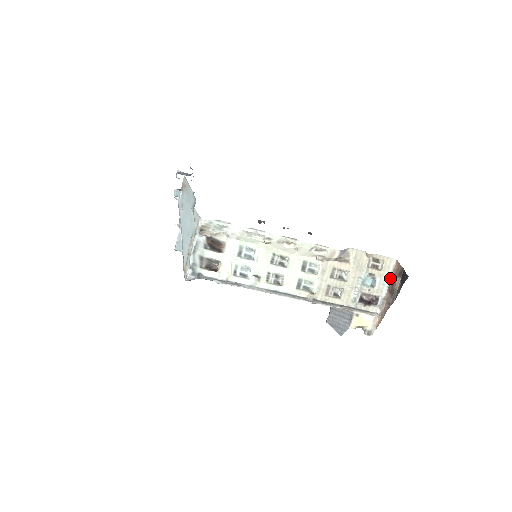
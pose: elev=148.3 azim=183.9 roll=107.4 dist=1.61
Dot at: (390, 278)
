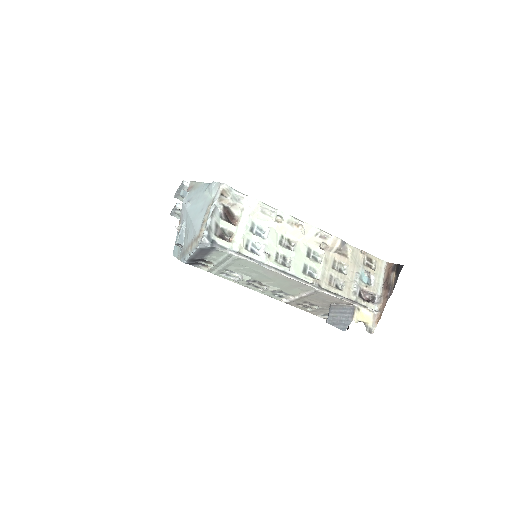
Dot at: (383, 278)
